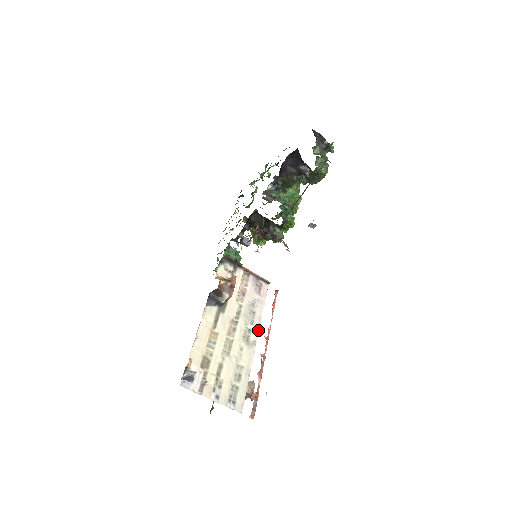
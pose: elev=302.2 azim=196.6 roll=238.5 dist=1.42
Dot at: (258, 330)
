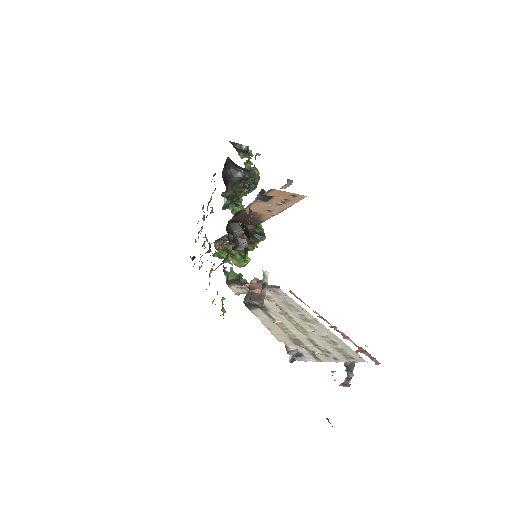
Dot at: (308, 313)
